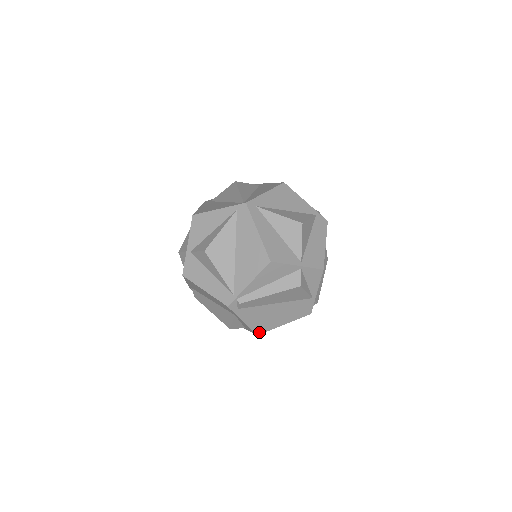
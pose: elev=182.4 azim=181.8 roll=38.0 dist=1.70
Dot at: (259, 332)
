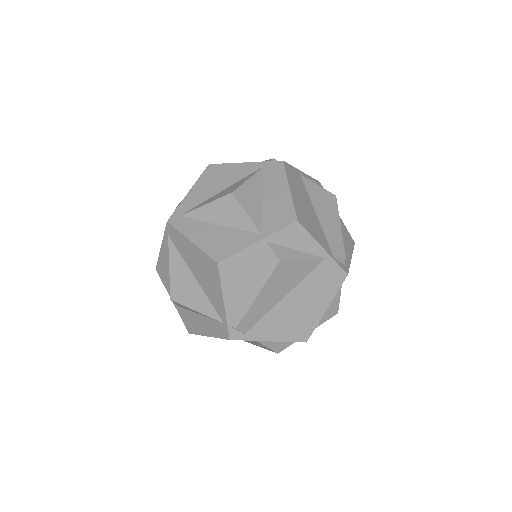
Dot at: (304, 338)
